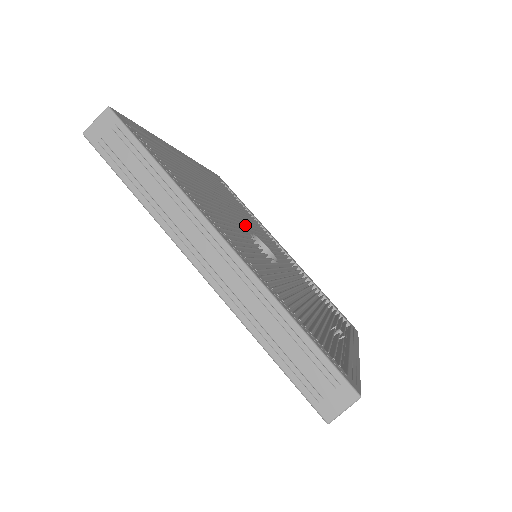
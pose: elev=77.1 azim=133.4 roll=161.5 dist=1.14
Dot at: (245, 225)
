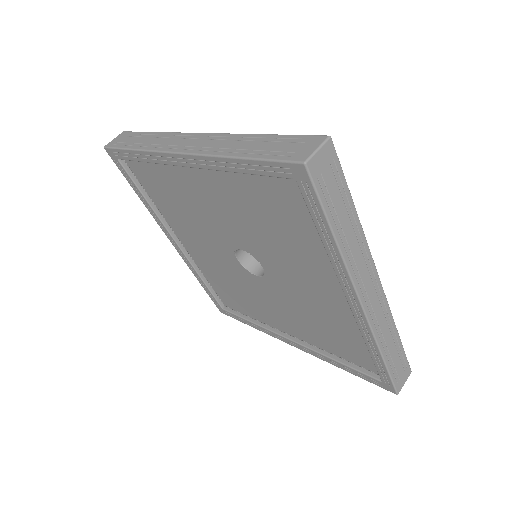
Dot at: occluded
